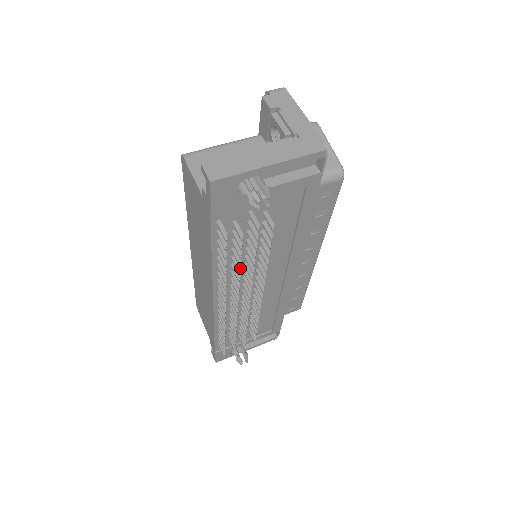
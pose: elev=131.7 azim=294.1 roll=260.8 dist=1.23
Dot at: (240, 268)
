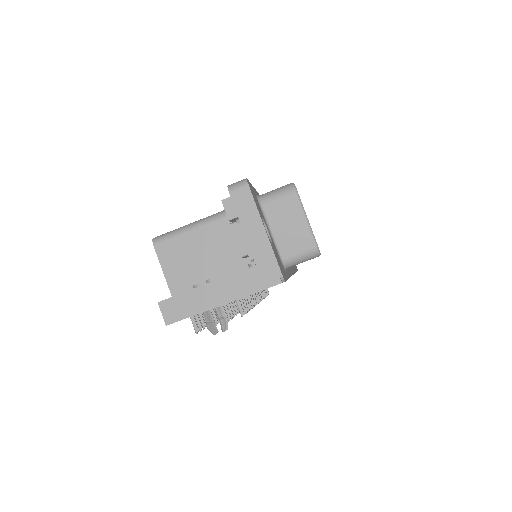
Dot at: occluded
